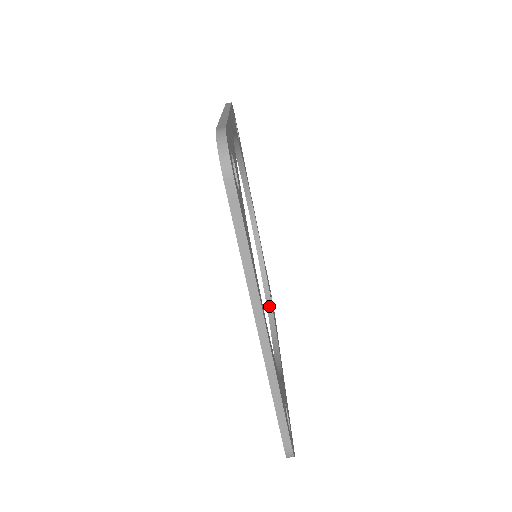
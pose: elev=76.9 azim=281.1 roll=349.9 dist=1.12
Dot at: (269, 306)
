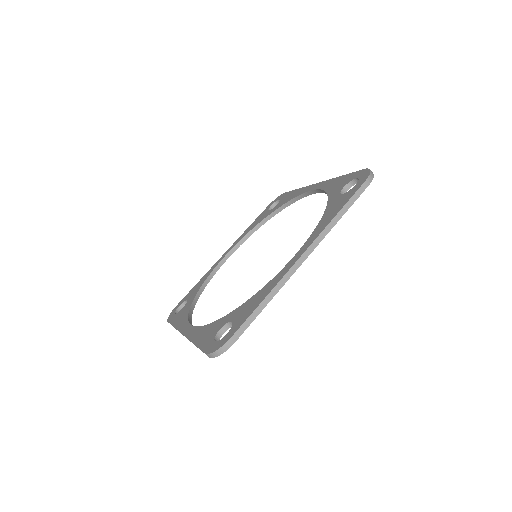
Dot at: (193, 306)
